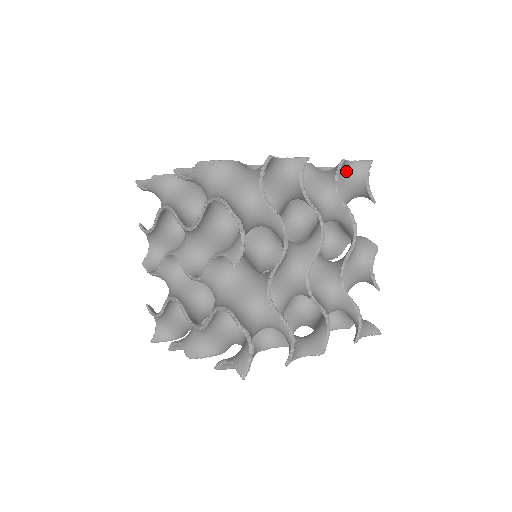
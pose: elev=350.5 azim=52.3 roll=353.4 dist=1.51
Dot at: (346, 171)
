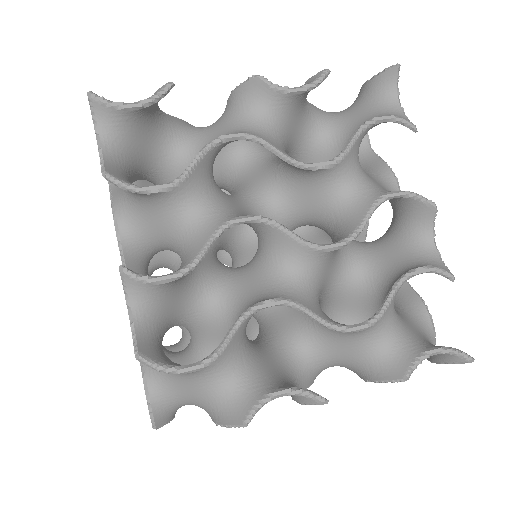
Dot at: (418, 348)
